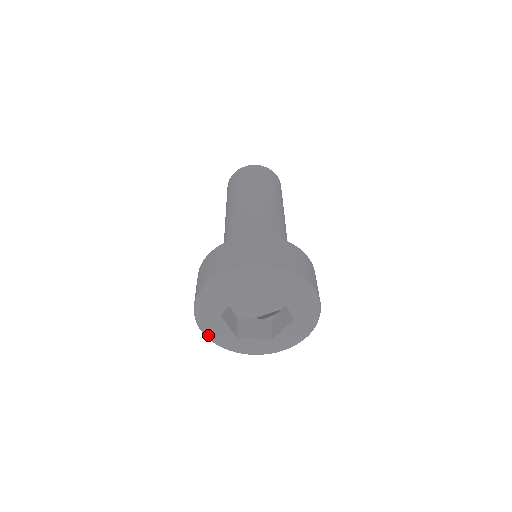
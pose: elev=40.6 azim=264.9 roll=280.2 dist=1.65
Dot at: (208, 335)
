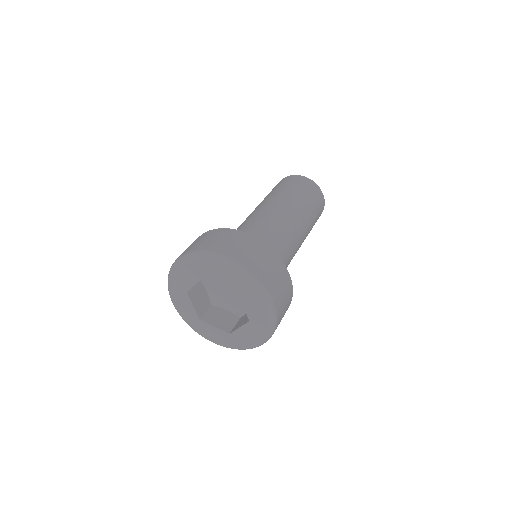
Dot at: (214, 342)
